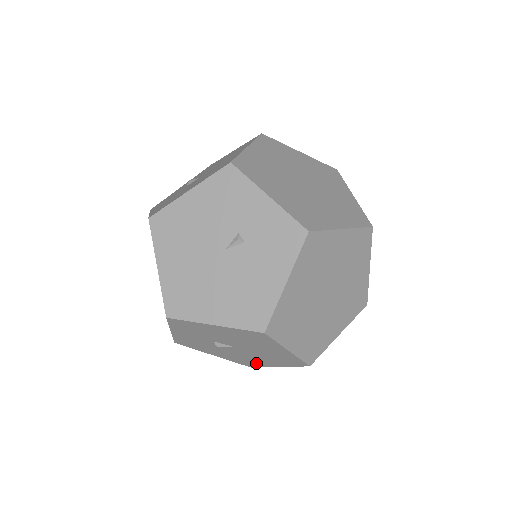
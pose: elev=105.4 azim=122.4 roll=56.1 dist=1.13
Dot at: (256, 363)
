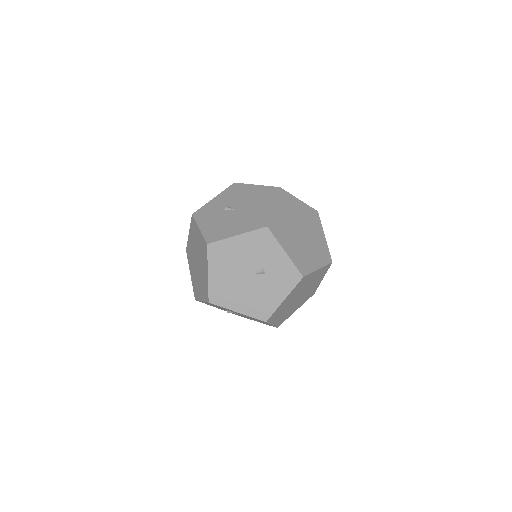
Dot at: occluded
